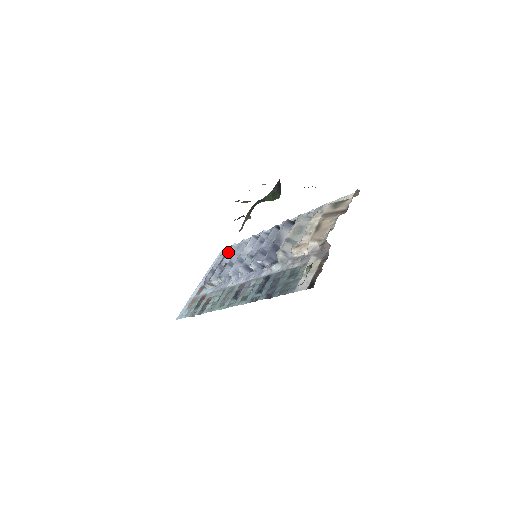
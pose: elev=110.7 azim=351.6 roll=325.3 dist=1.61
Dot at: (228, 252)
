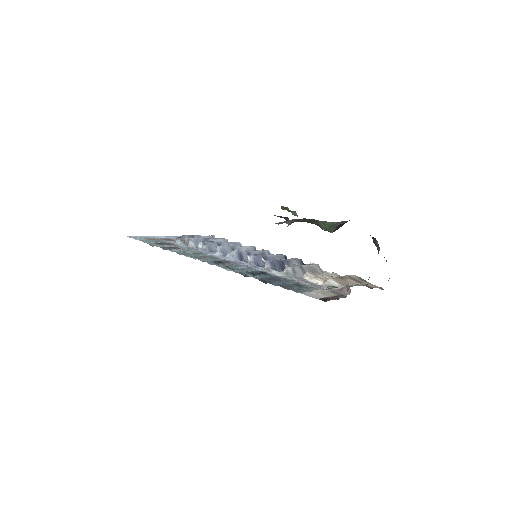
Dot at: (219, 238)
